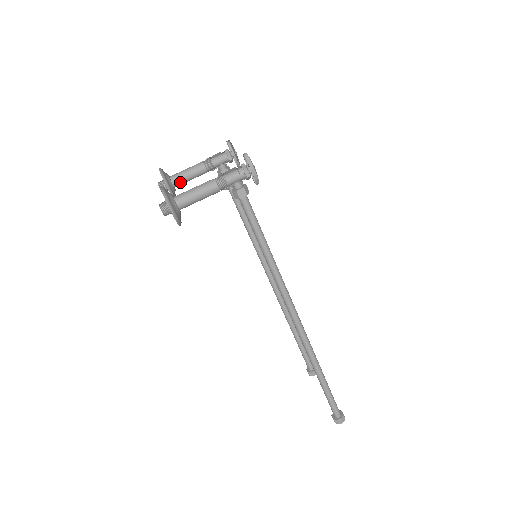
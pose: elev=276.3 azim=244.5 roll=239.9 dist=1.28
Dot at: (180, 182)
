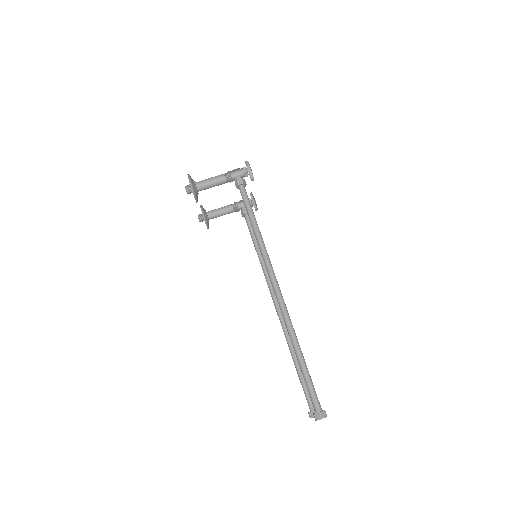
Dot at: (213, 214)
